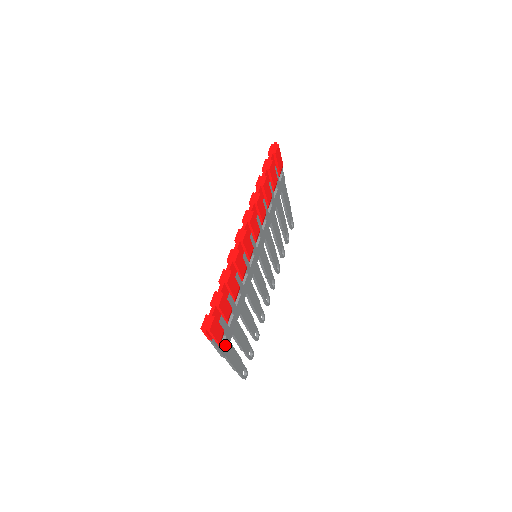
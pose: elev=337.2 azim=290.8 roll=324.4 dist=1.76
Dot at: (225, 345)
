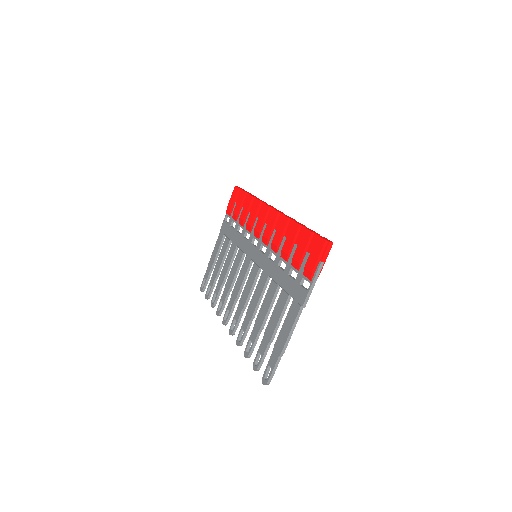
Dot at: (303, 294)
